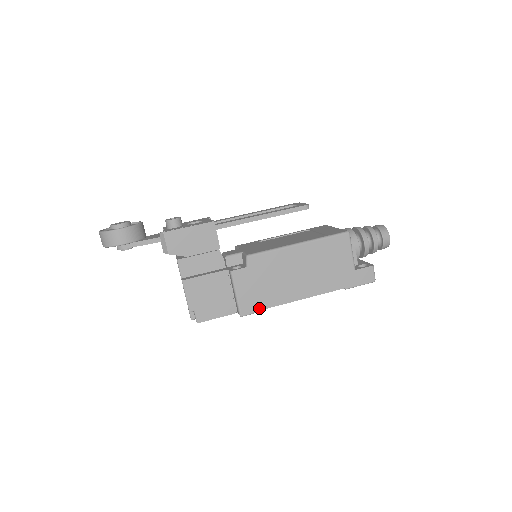
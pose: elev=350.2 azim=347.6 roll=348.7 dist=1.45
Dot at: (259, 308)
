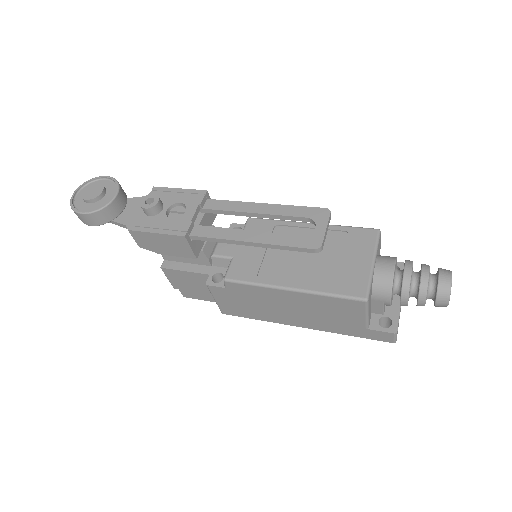
Dot at: (242, 316)
